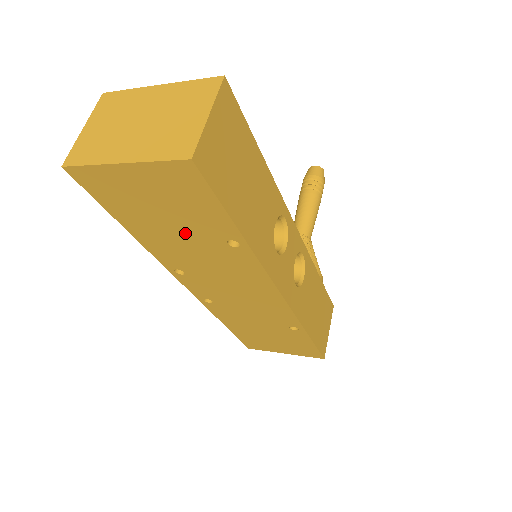
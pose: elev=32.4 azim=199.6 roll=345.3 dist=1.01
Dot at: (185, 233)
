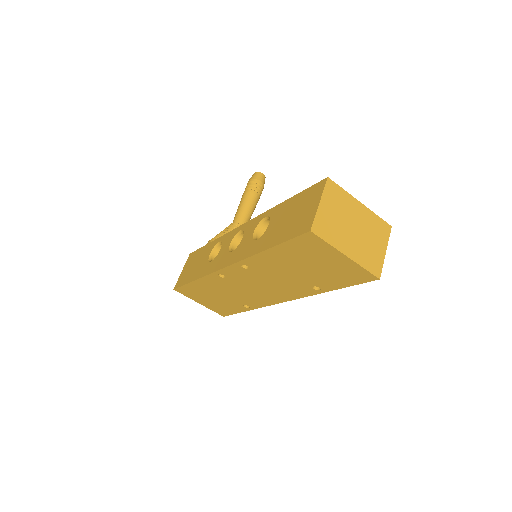
Dot at: (302, 272)
